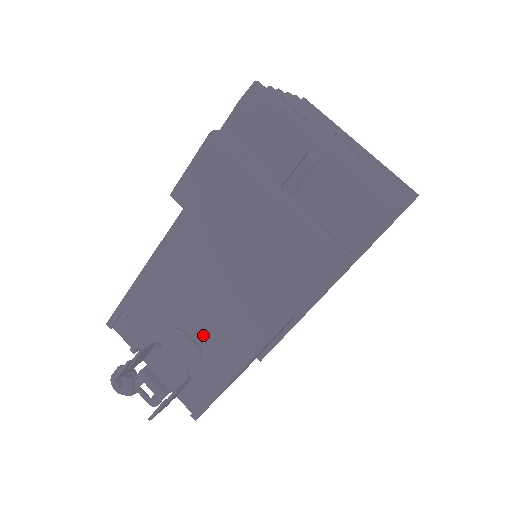
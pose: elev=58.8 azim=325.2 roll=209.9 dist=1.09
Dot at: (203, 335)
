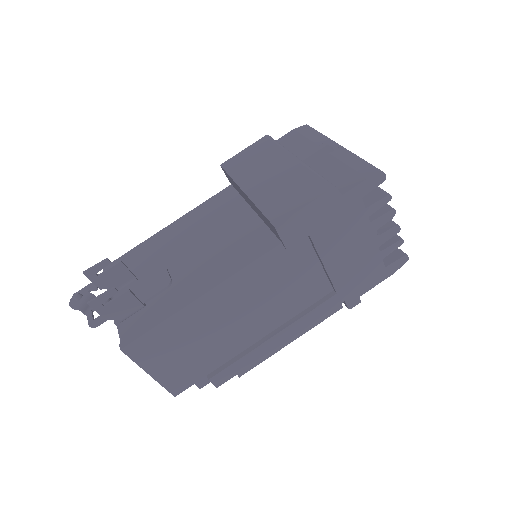
Dot at: (181, 271)
